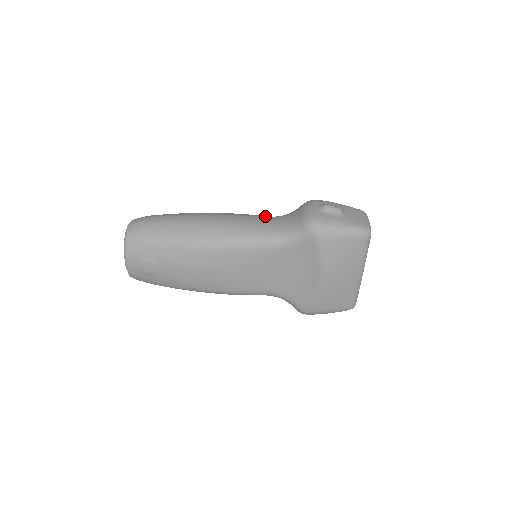
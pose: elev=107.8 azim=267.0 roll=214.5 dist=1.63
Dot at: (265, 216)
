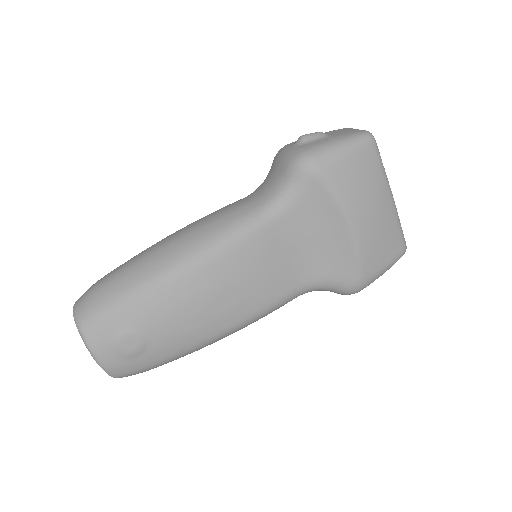
Dot at: (238, 200)
